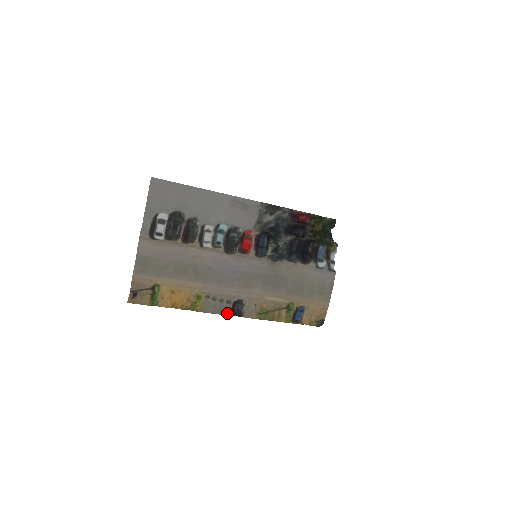
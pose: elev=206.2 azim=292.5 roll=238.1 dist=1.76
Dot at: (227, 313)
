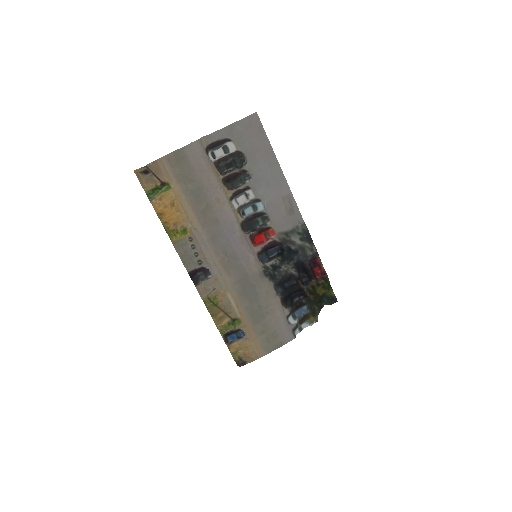
Dot at: (189, 269)
